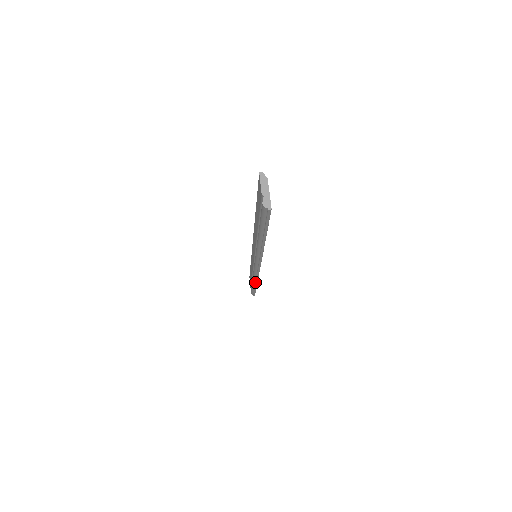
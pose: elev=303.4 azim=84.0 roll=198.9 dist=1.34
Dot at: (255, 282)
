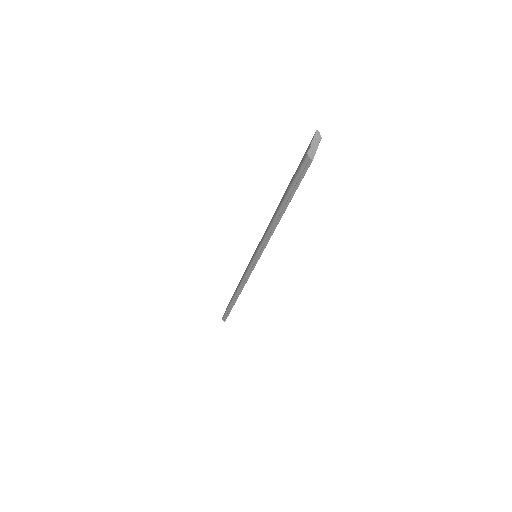
Dot at: (237, 295)
